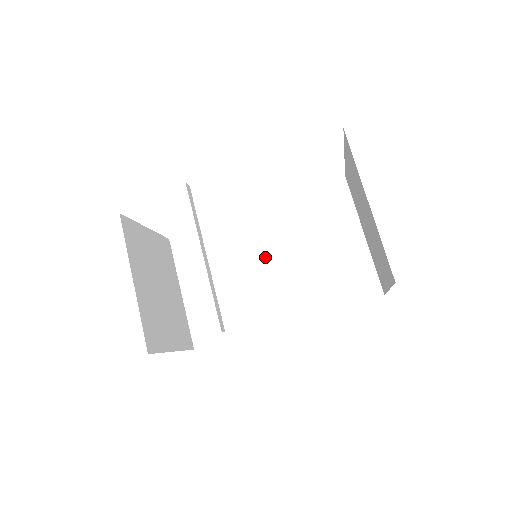
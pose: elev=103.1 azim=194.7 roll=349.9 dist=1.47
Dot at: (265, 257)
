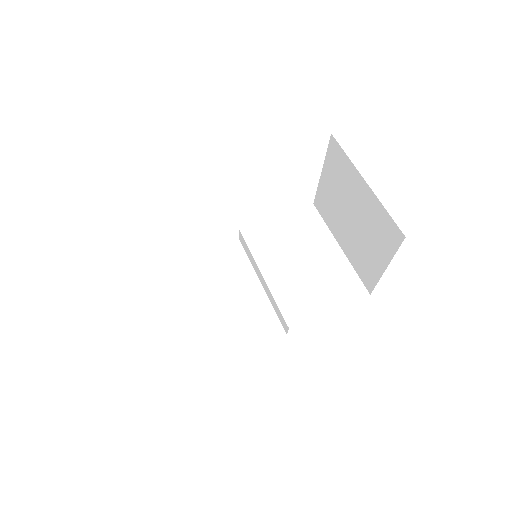
Dot at: (248, 279)
